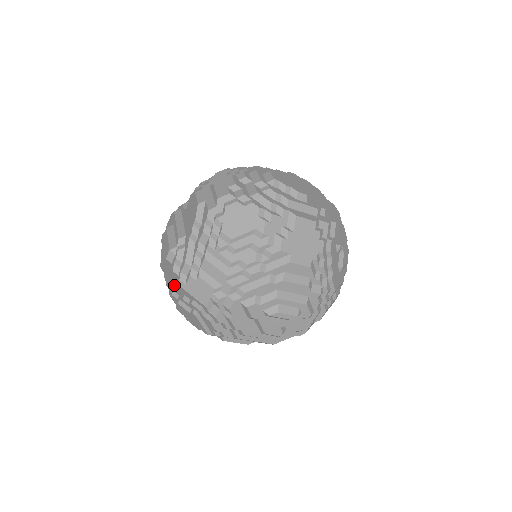
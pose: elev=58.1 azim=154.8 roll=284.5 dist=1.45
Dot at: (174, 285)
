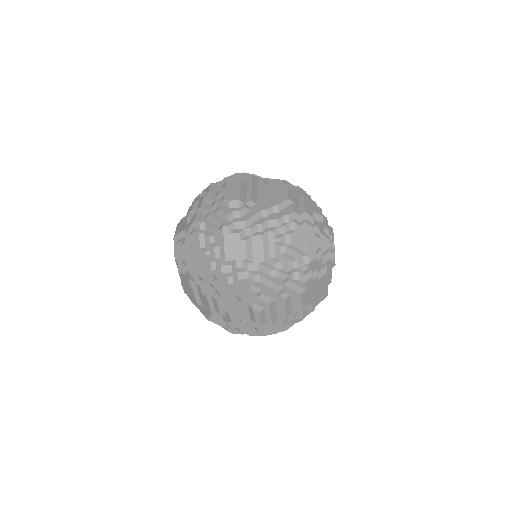
Dot at: (211, 220)
